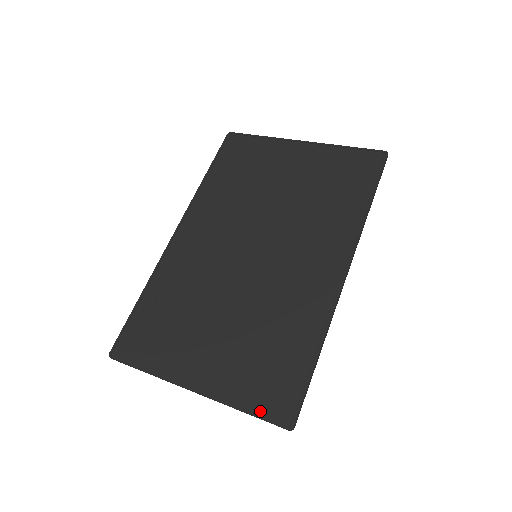
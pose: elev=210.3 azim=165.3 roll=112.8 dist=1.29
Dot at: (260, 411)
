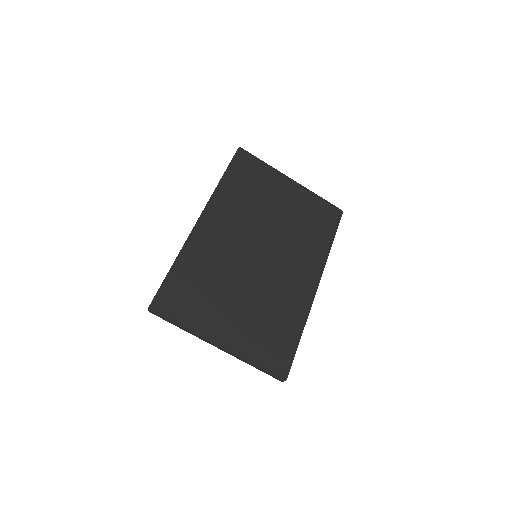
Dot at: (267, 367)
